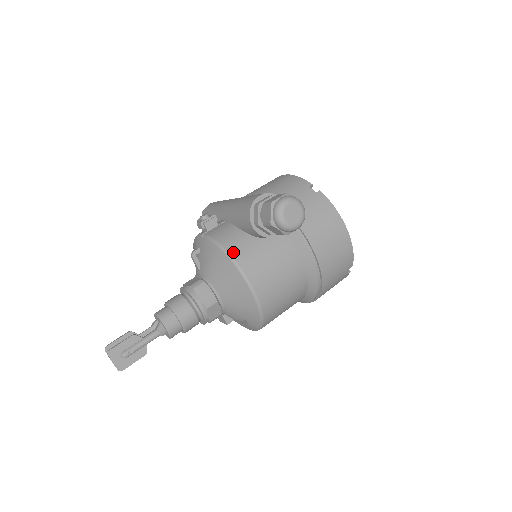
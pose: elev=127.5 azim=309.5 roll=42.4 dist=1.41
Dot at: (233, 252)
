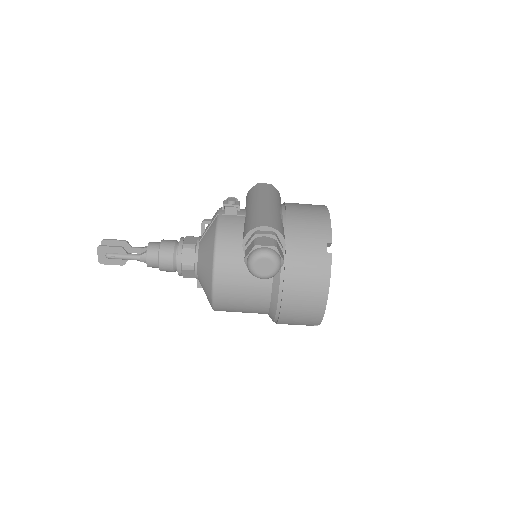
Dot at: (220, 249)
